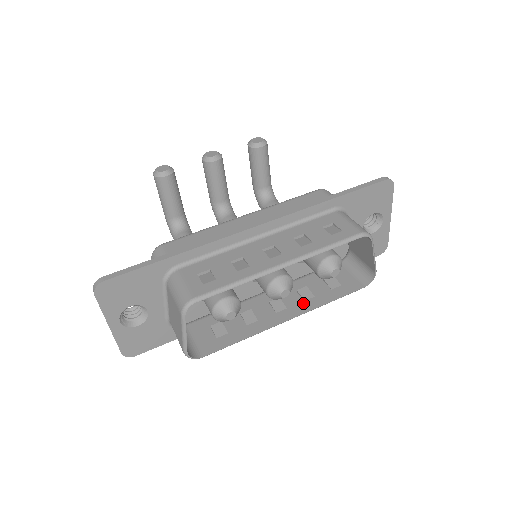
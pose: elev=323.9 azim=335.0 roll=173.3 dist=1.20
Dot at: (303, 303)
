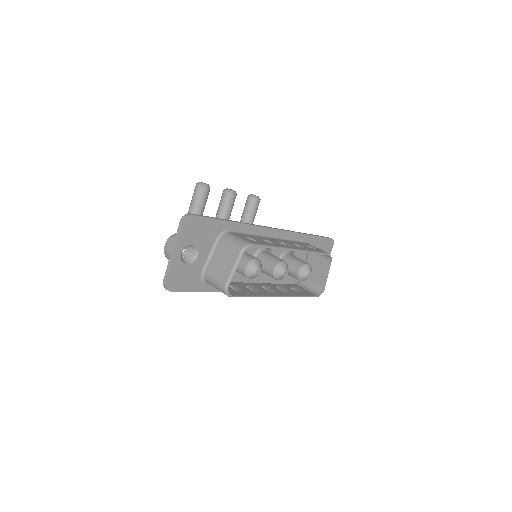
Dot at: (284, 292)
